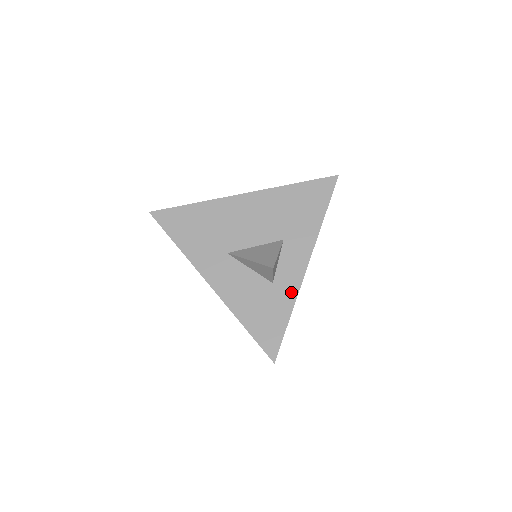
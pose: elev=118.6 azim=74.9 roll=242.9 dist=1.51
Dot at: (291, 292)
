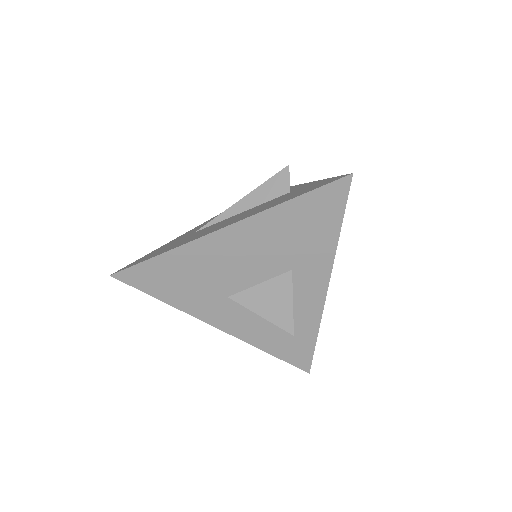
Dot at: (313, 317)
